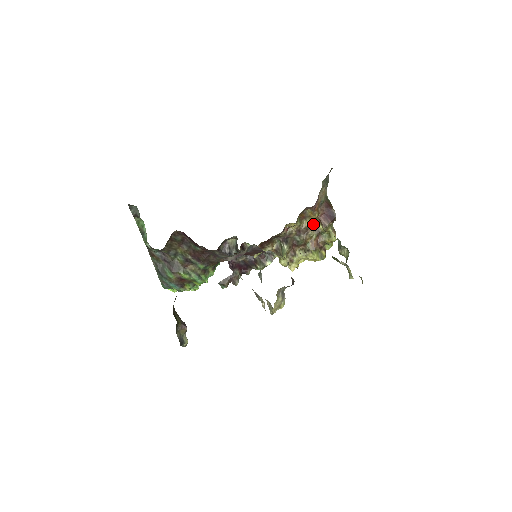
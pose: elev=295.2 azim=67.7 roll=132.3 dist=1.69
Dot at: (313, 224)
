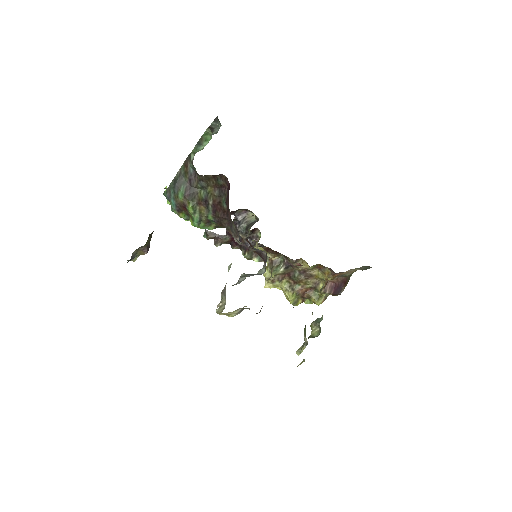
Dot at: (319, 278)
